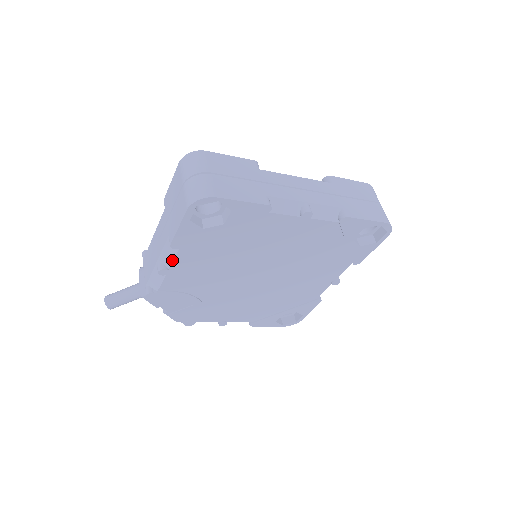
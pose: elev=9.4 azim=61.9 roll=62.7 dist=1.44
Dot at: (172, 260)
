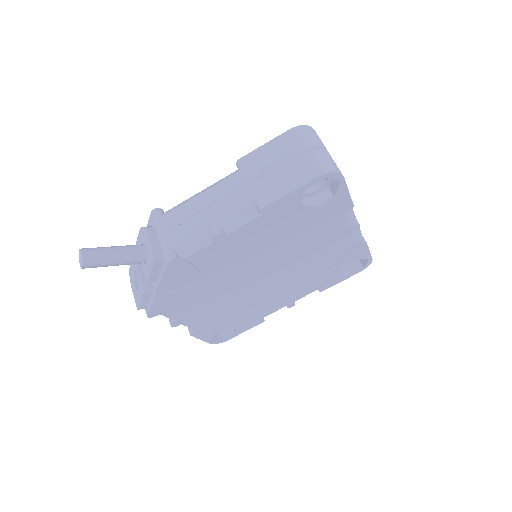
Dot at: (239, 226)
